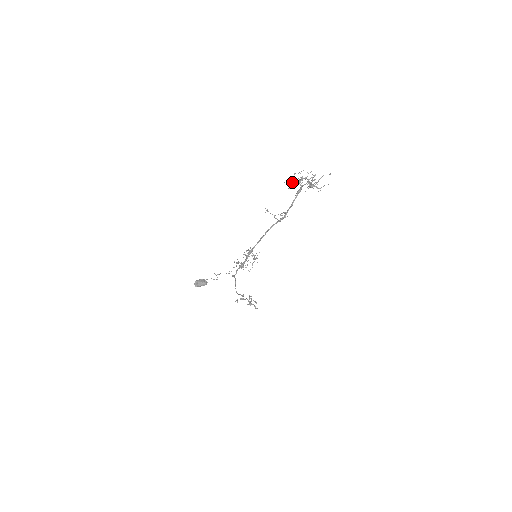
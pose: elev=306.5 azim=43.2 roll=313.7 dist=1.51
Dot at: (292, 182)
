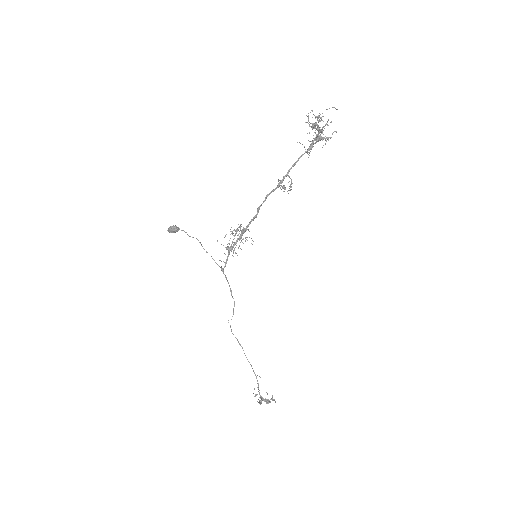
Dot at: occluded
